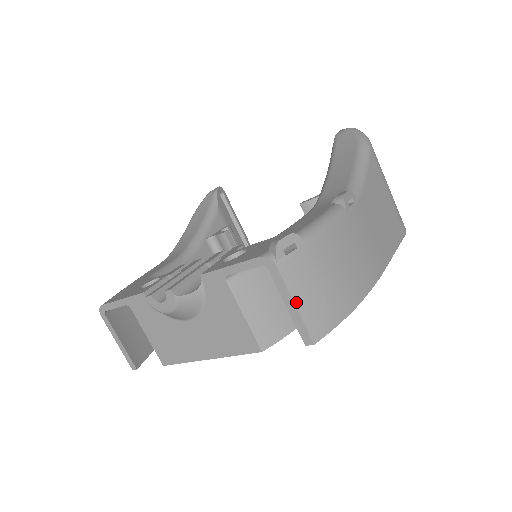
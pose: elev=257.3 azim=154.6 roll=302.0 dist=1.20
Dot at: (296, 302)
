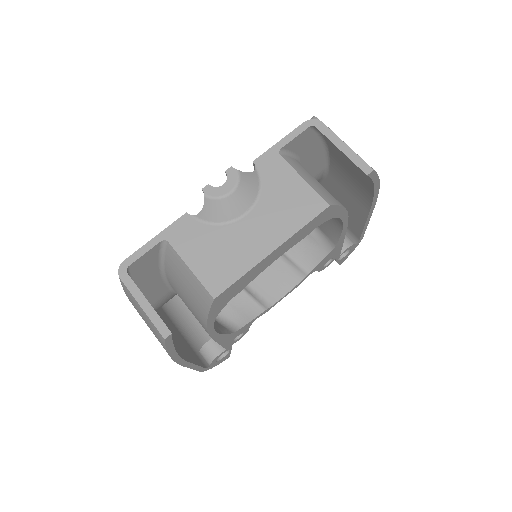
Dot at: (346, 144)
